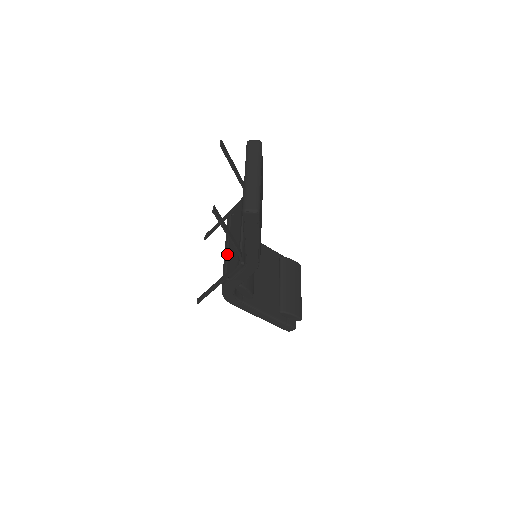
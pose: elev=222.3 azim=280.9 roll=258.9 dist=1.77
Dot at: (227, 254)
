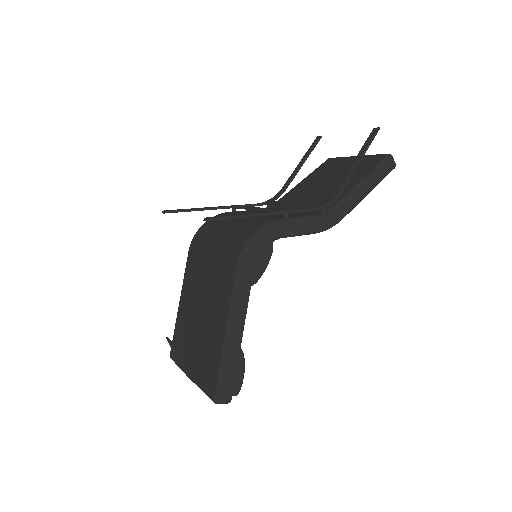
Dot at: occluded
